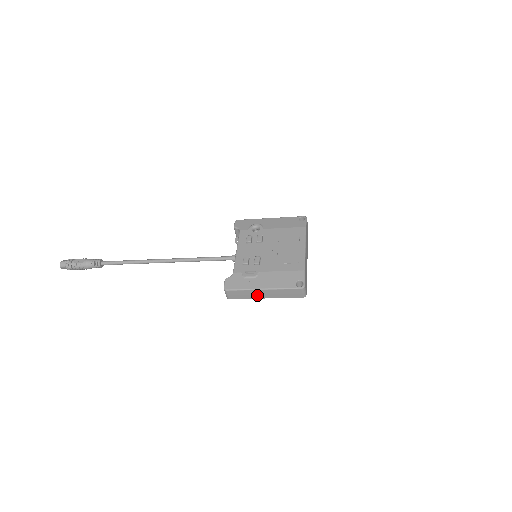
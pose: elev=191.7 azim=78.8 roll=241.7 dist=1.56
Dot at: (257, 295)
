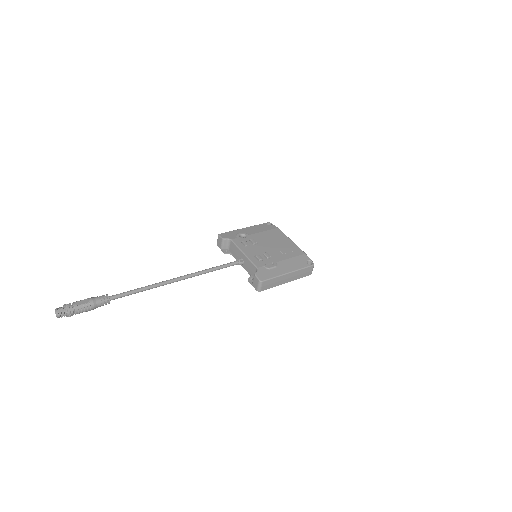
Dot at: (282, 281)
